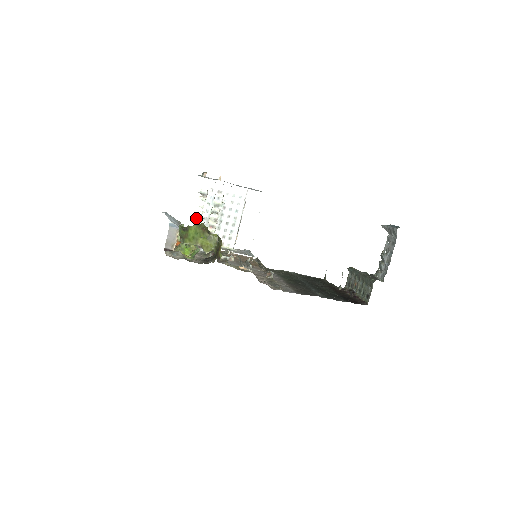
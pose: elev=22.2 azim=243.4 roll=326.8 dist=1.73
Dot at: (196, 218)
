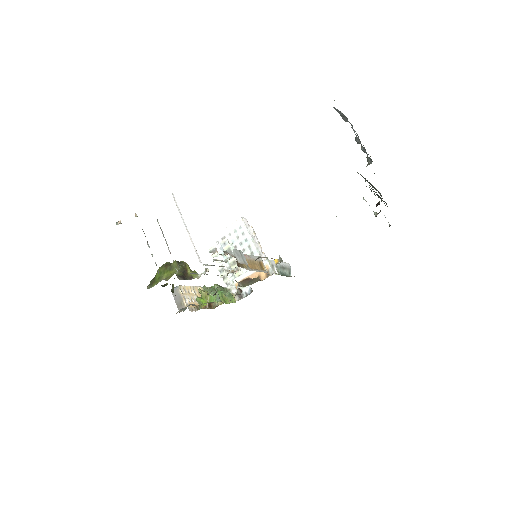
Dot at: (221, 274)
